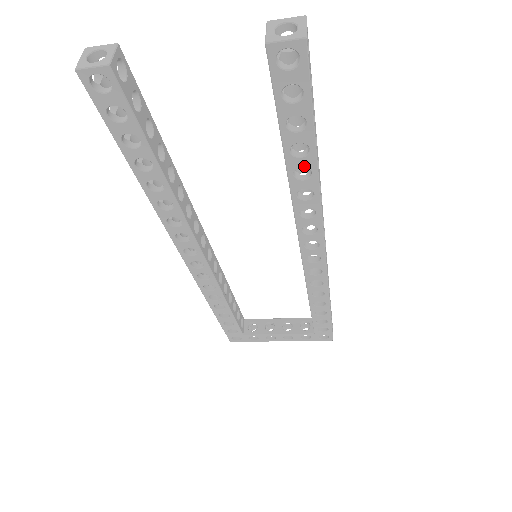
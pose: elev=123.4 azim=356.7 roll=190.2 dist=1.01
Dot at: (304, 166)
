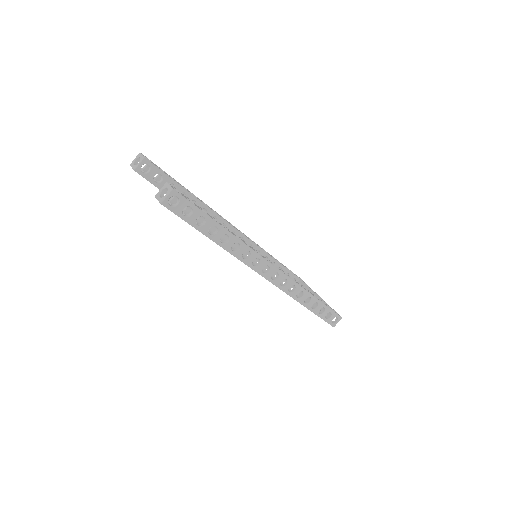
Dot at: occluded
